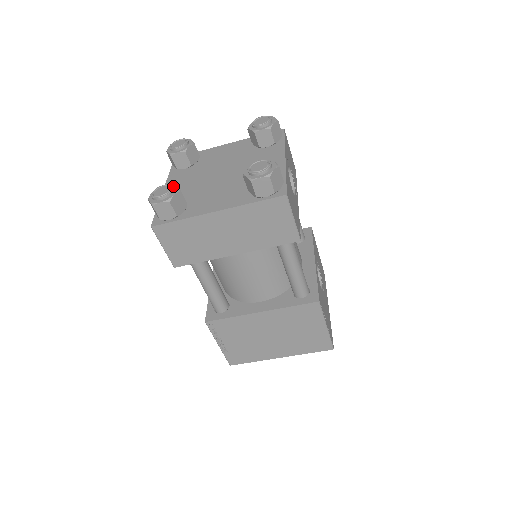
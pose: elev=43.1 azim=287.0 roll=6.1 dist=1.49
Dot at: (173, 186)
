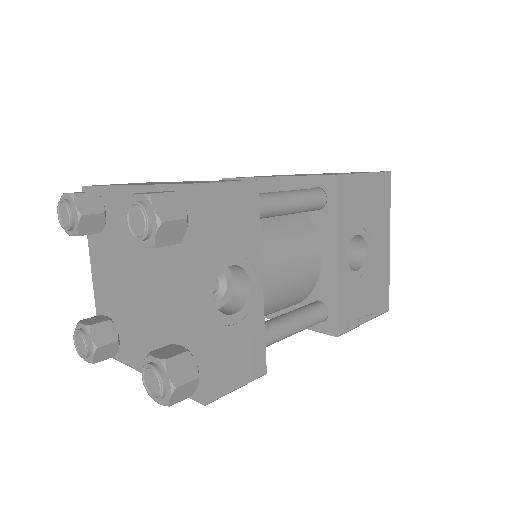
Dot at: (87, 335)
